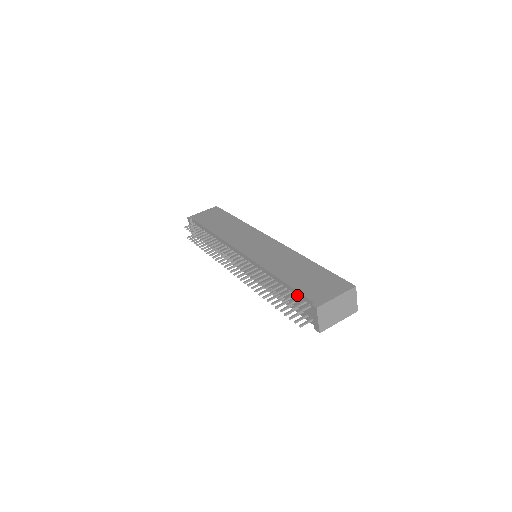
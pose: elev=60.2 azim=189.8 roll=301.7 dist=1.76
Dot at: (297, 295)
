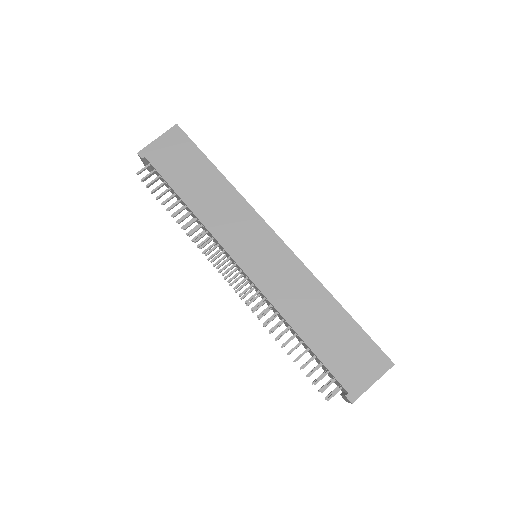
Dot at: (325, 367)
